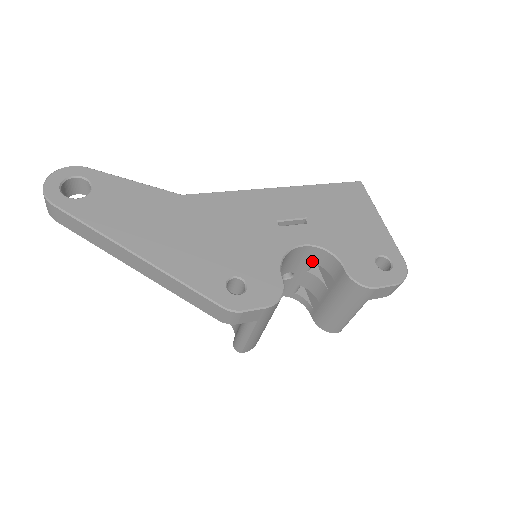
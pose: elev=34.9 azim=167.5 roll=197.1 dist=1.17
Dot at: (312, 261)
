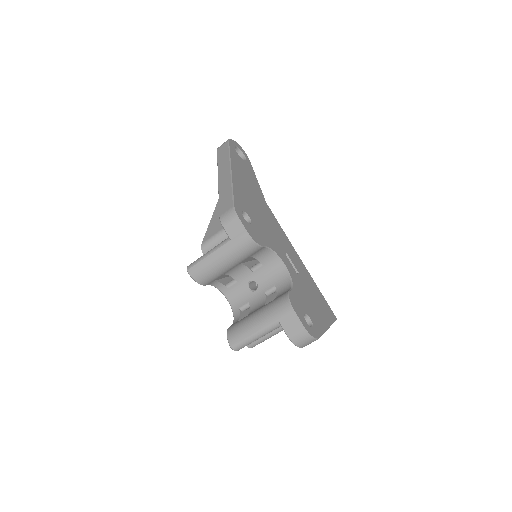
Dot at: (276, 285)
